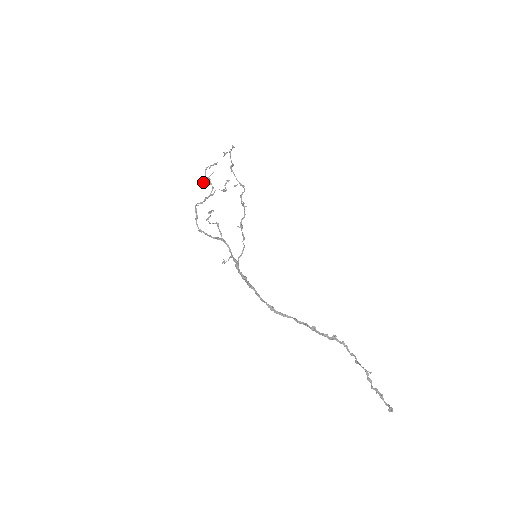
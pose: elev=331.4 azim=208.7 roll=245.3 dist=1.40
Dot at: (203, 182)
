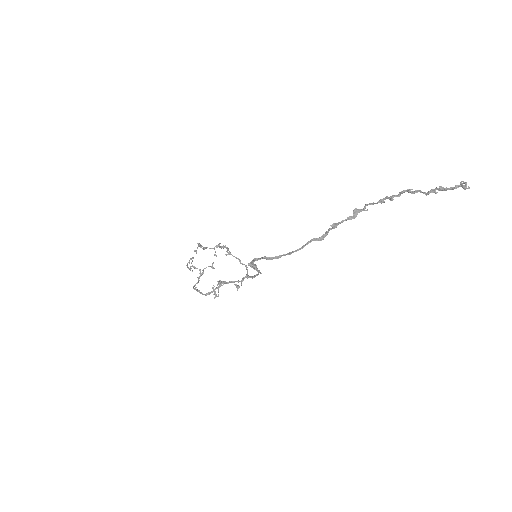
Dot at: occluded
